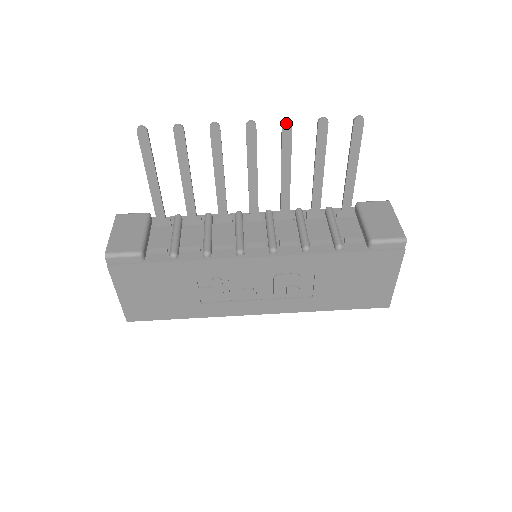
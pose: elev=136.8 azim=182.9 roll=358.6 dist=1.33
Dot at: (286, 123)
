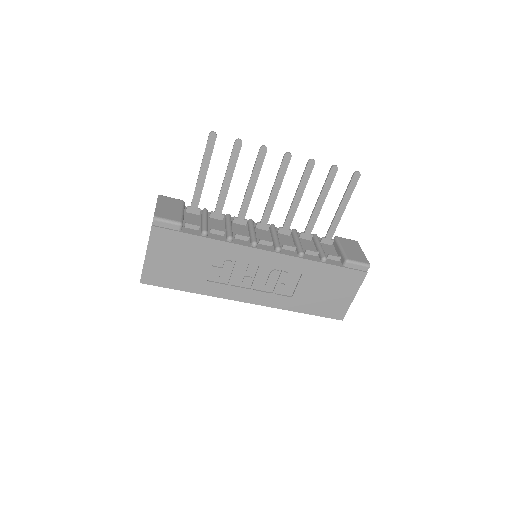
Dot at: (311, 161)
